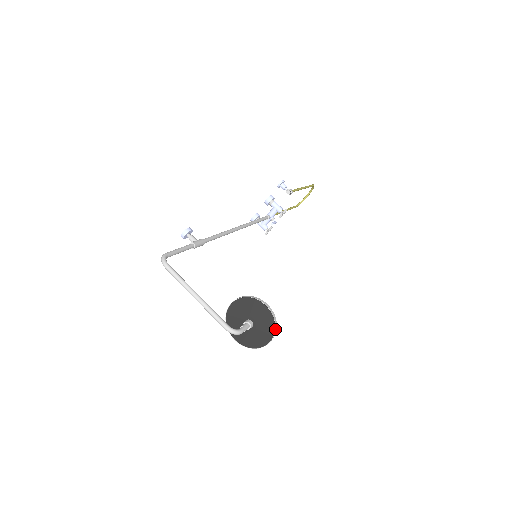
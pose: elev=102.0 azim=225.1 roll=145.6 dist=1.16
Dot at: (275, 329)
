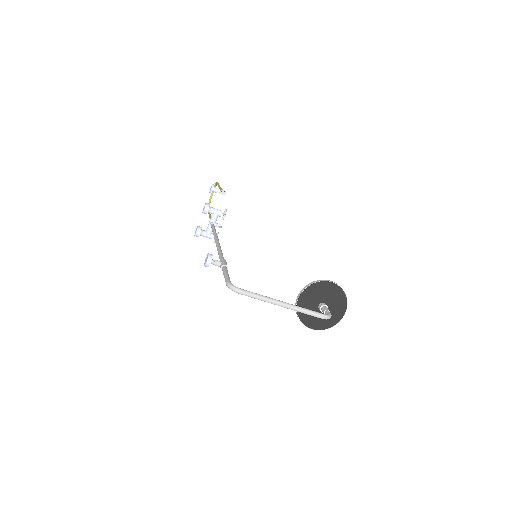
Dot at: occluded
